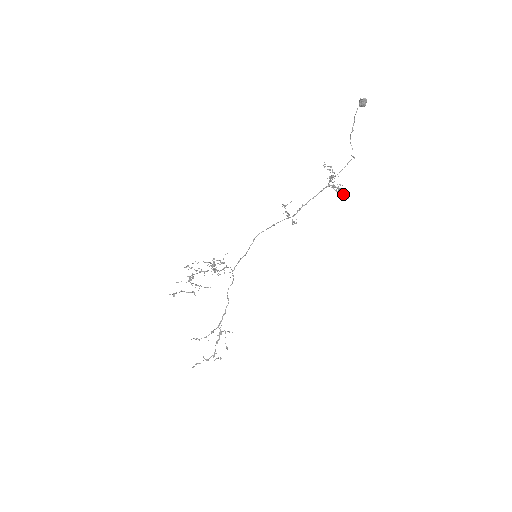
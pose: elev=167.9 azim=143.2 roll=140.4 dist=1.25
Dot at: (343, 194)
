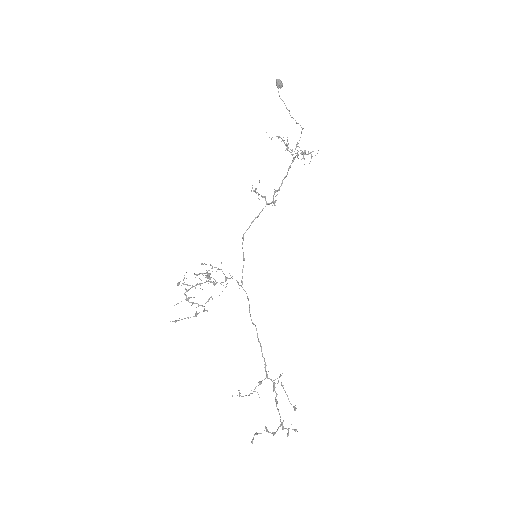
Dot at: occluded
